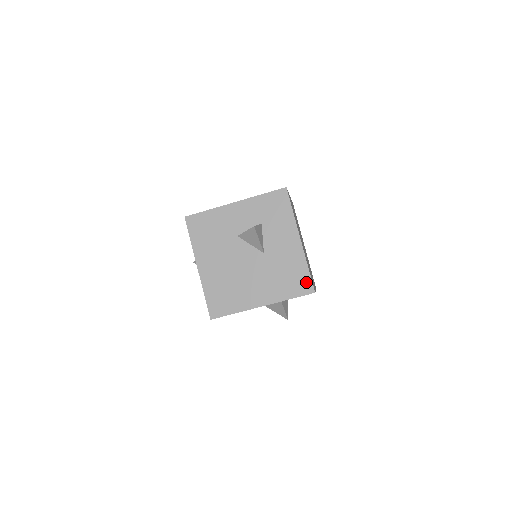
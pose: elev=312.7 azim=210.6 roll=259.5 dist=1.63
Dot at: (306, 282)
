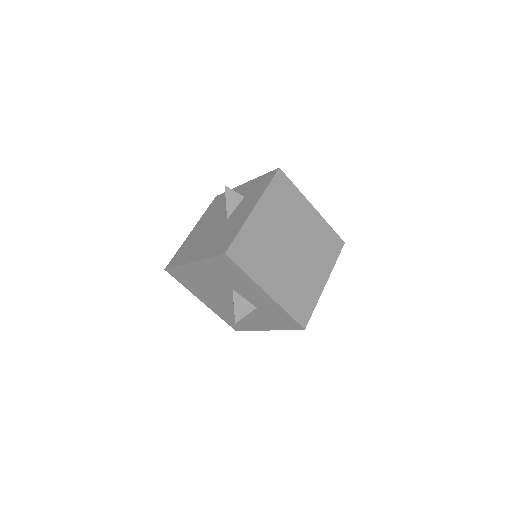
Dot at: (228, 244)
